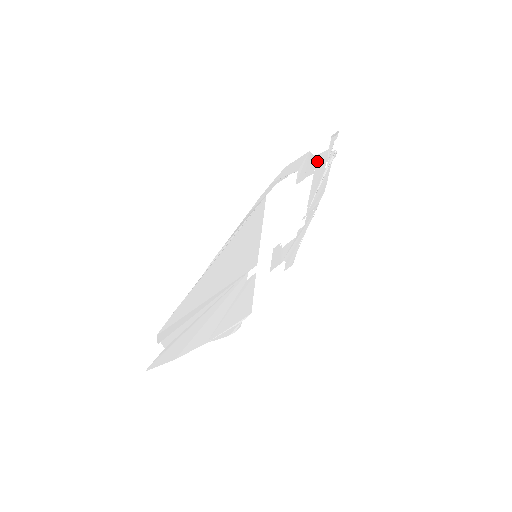
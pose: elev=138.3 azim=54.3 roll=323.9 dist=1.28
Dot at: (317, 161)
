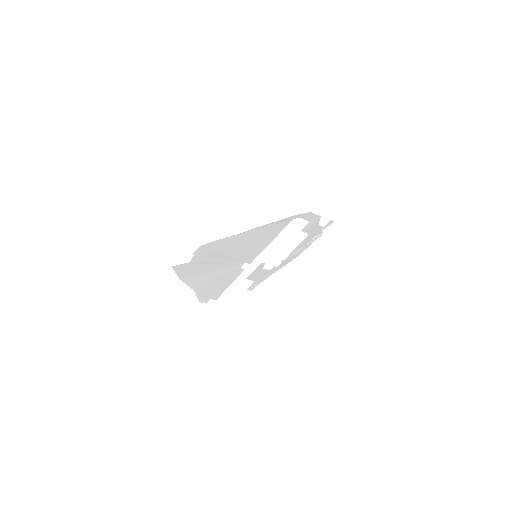
Dot at: (316, 228)
